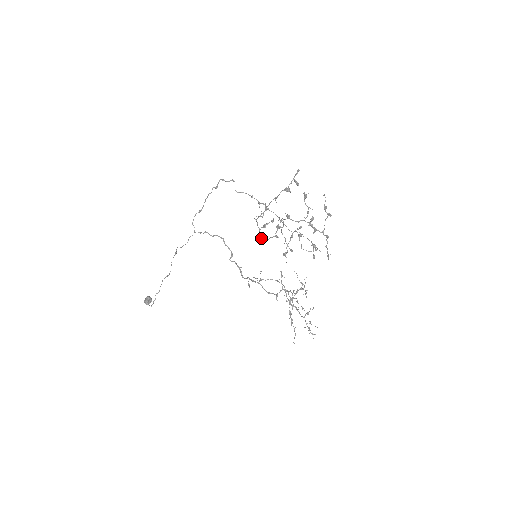
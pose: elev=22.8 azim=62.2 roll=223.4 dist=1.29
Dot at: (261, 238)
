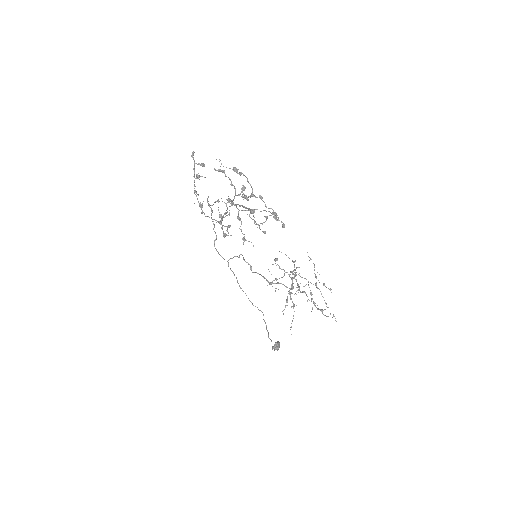
Dot at: (223, 236)
